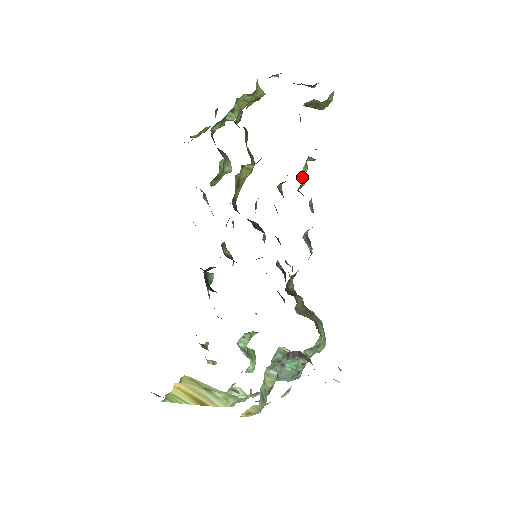
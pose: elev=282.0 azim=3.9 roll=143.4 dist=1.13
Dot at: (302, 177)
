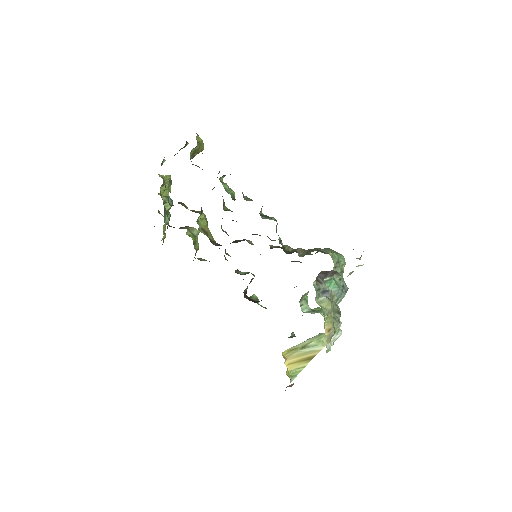
Dot at: (227, 191)
